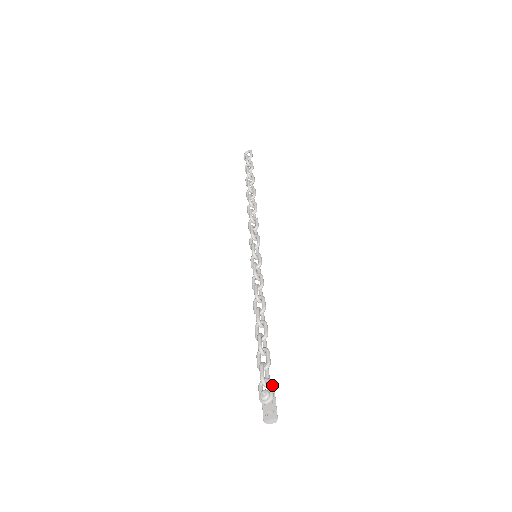
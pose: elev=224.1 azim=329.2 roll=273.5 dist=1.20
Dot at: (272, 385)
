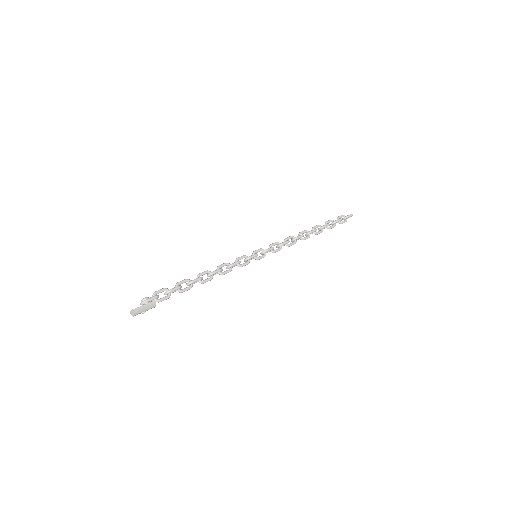
Dot at: (154, 297)
